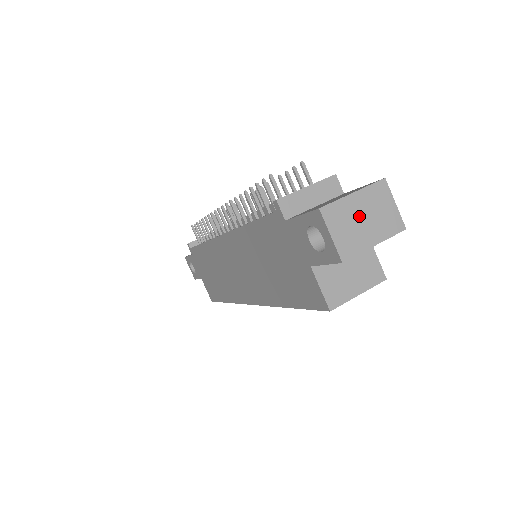
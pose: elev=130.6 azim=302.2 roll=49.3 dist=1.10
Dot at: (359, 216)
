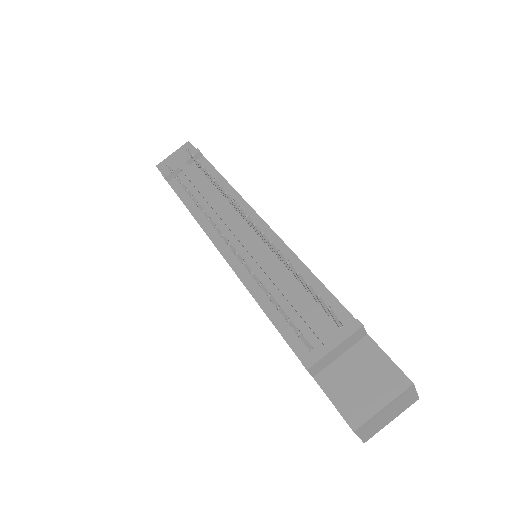
Dot at: (384, 416)
